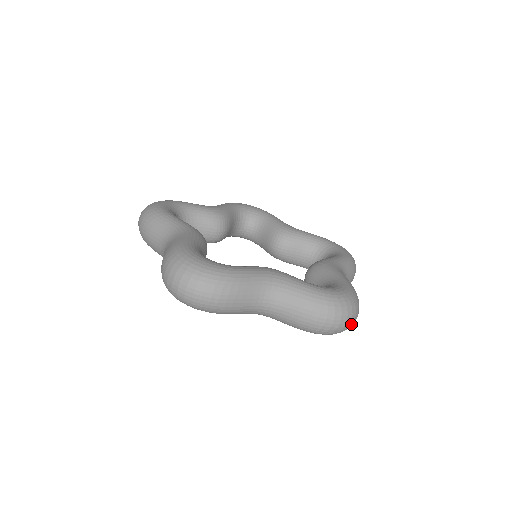
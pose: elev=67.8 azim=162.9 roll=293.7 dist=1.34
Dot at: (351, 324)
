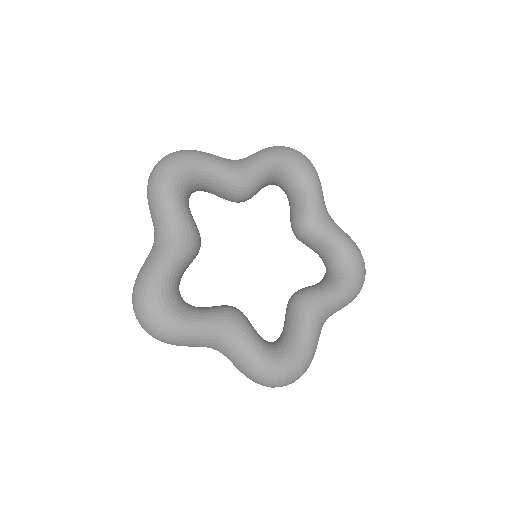
Dot at: occluded
